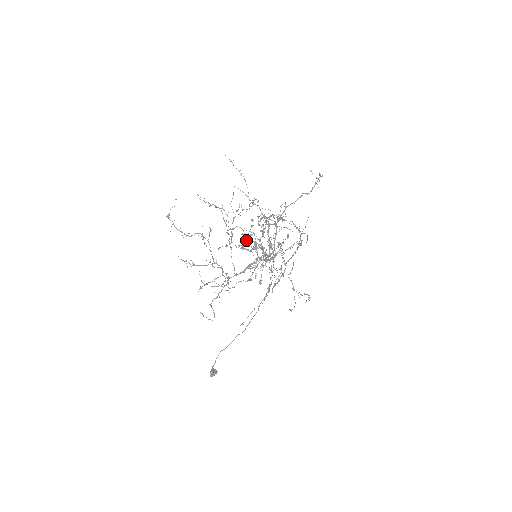
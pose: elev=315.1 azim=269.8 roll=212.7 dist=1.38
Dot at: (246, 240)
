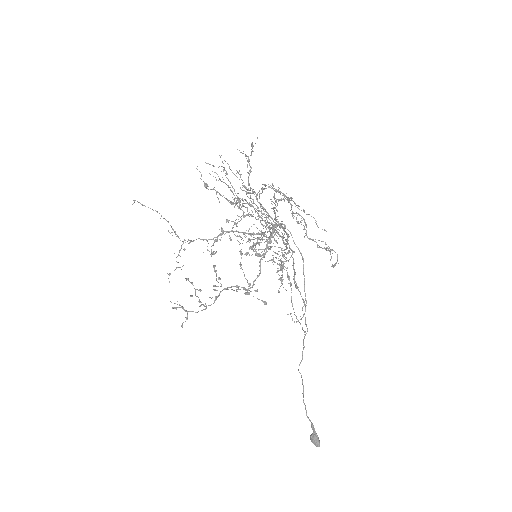
Dot at: occluded
